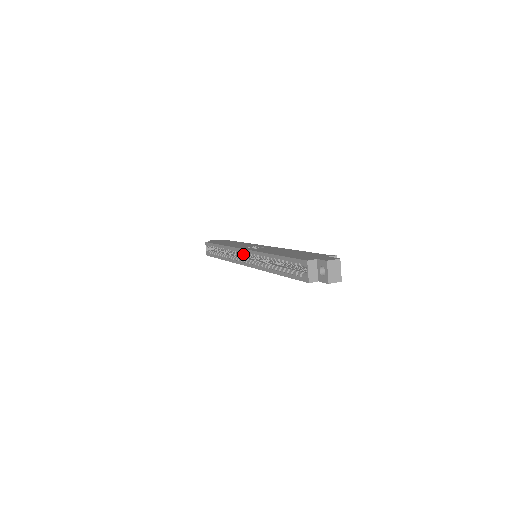
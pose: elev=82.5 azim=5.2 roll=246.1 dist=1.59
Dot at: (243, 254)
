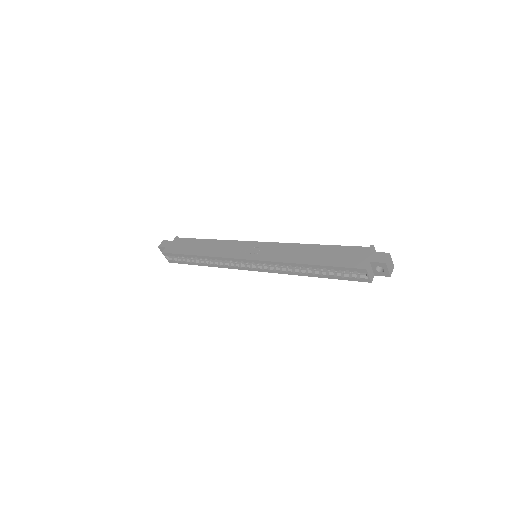
Dot at: occluded
